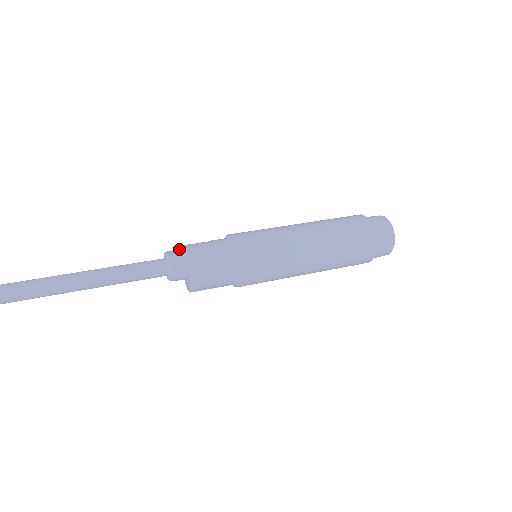
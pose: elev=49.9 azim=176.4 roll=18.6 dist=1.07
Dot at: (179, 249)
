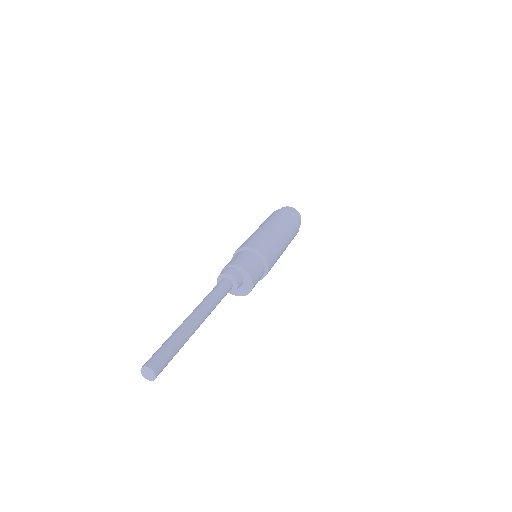
Dot at: occluded
